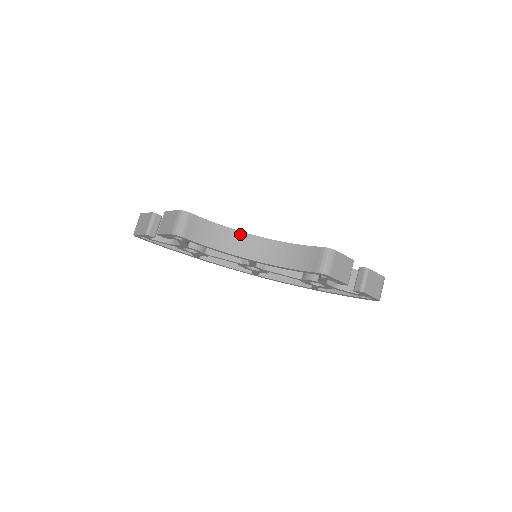
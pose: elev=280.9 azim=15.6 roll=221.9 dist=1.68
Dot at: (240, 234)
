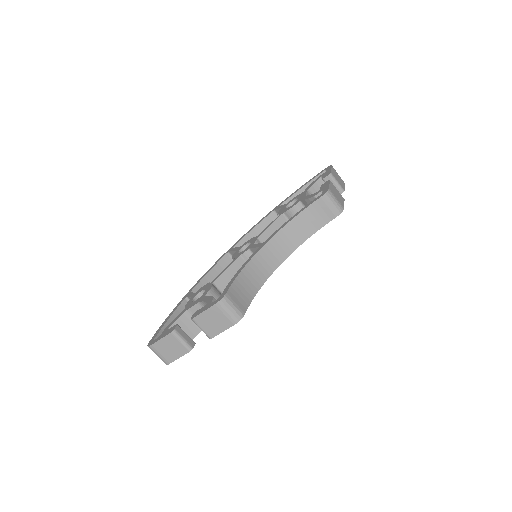
Dot at: (255, 259)
